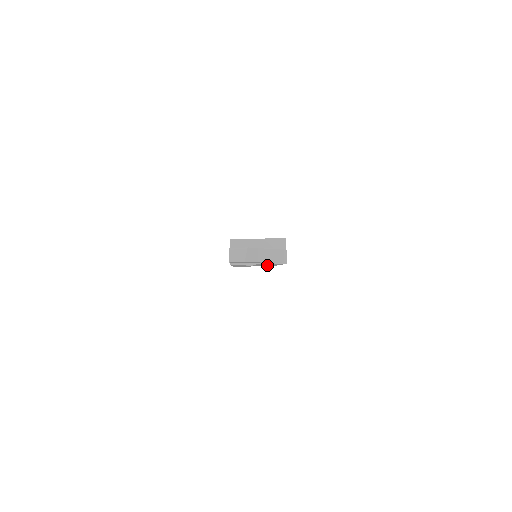
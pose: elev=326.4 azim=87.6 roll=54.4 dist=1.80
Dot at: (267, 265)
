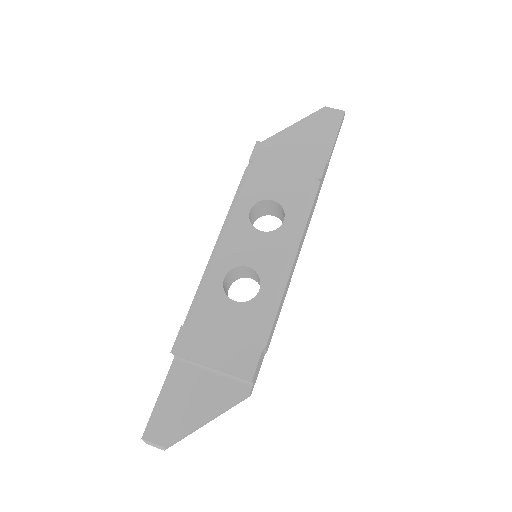
Dot at: occluded
